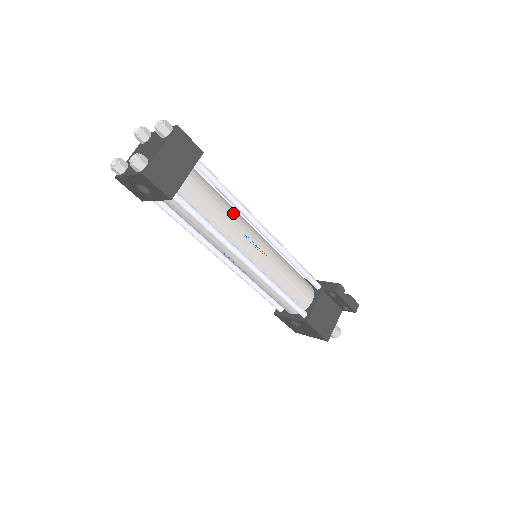
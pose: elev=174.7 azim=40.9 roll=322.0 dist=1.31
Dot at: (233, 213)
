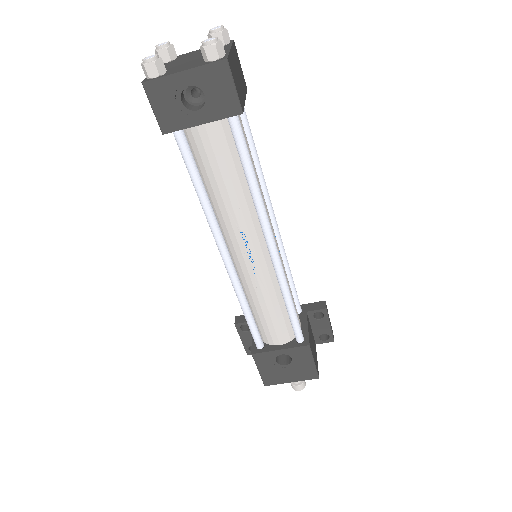
Dot at: occluded
